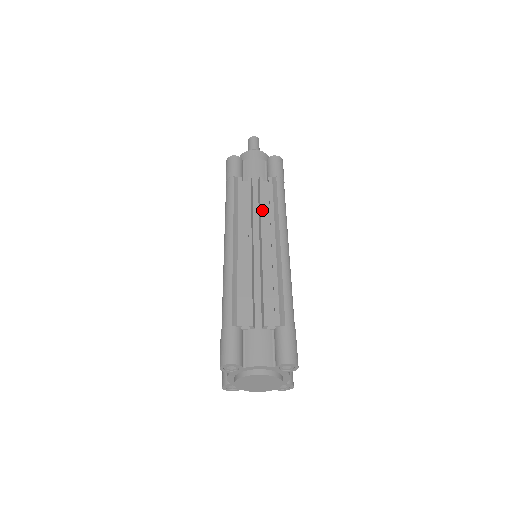
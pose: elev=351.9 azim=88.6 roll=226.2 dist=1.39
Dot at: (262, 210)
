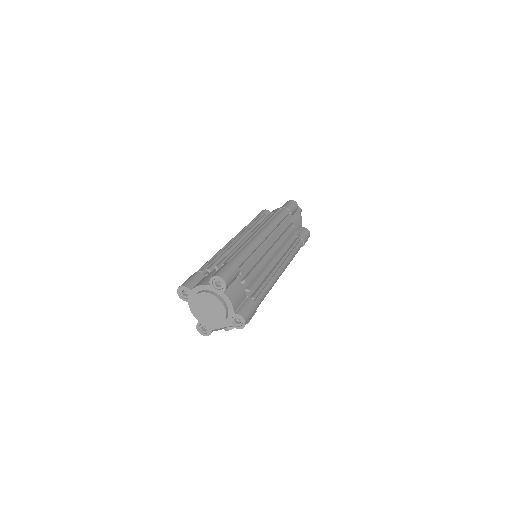
Dot at: (260, 224)
